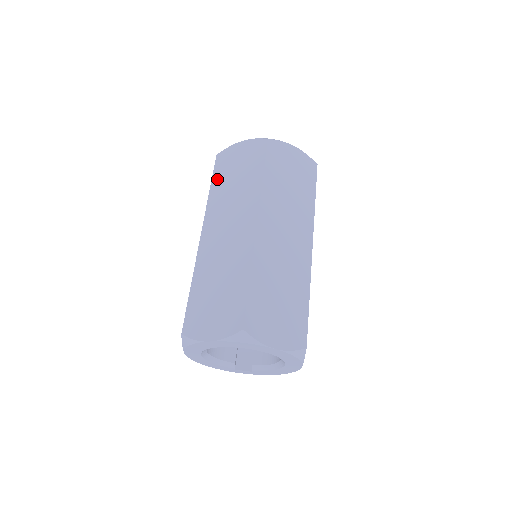
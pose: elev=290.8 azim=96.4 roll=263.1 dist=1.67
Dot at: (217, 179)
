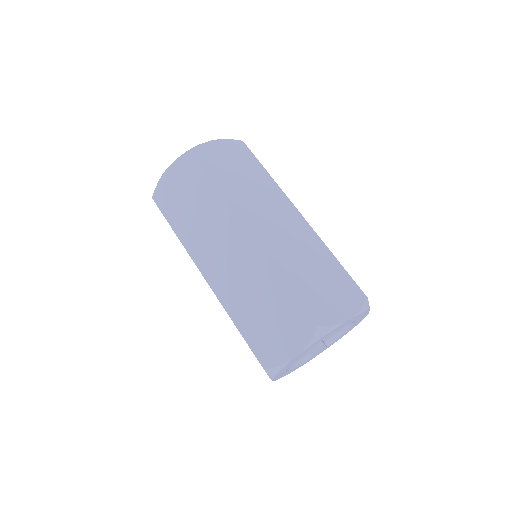
Dot at: (173, 219)
